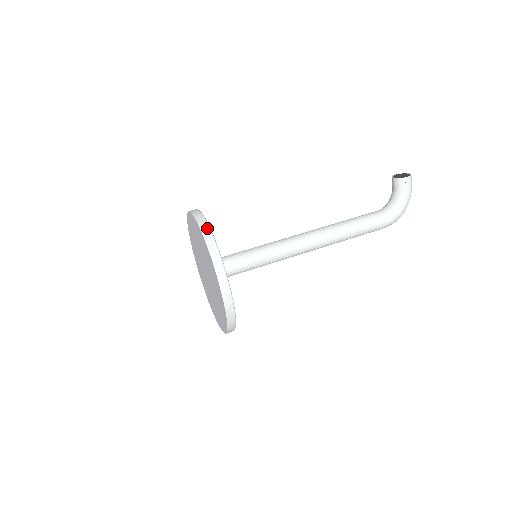
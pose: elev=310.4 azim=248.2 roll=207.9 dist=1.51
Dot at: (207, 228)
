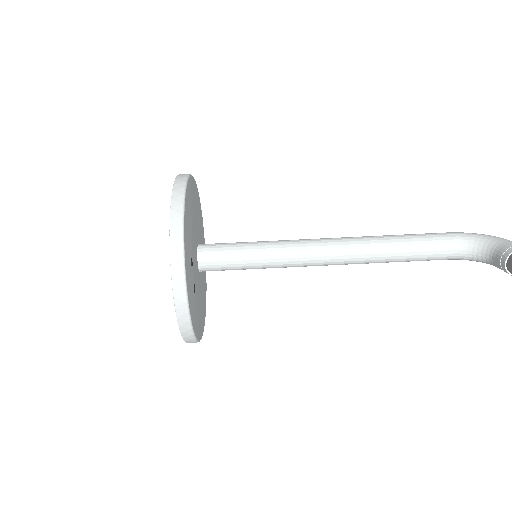
Dot at: (188, 329)
